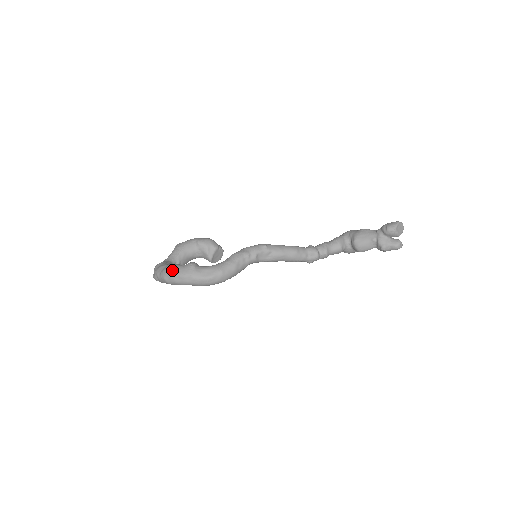
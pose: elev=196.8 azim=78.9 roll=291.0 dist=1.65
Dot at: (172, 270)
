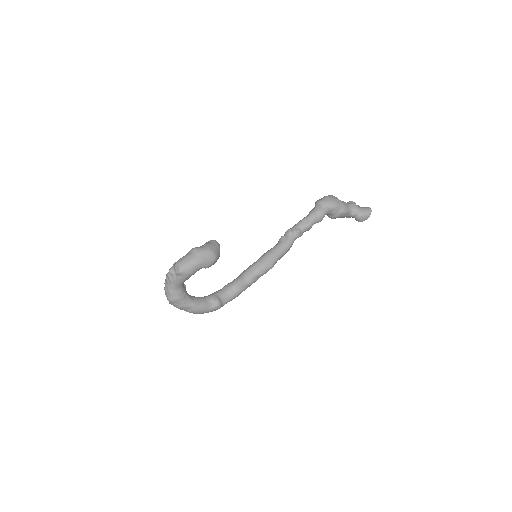
Dot at: occluded
